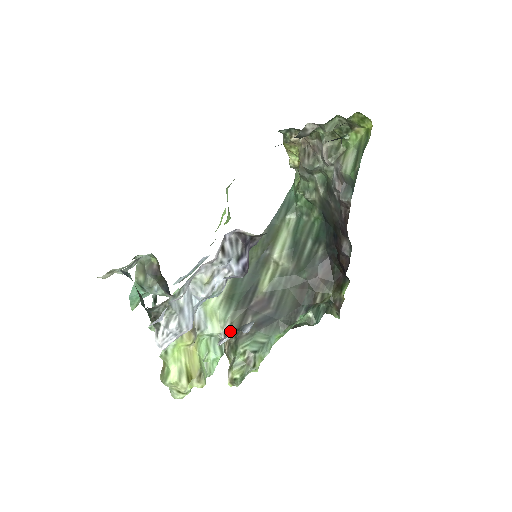
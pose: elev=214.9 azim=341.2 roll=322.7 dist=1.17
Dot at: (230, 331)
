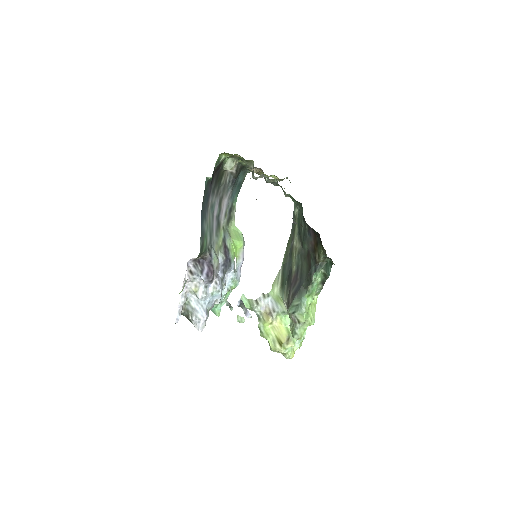
Dot at: (287, 305)
